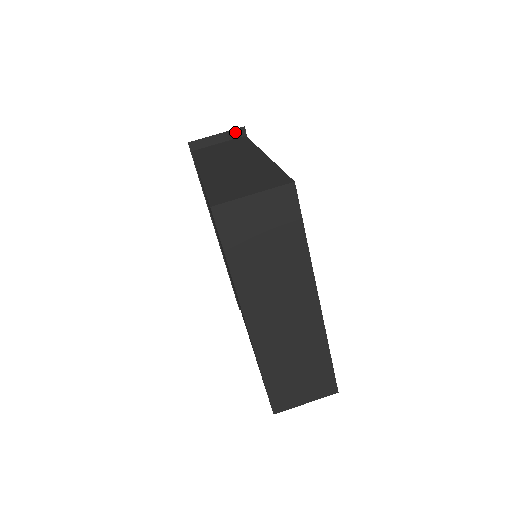
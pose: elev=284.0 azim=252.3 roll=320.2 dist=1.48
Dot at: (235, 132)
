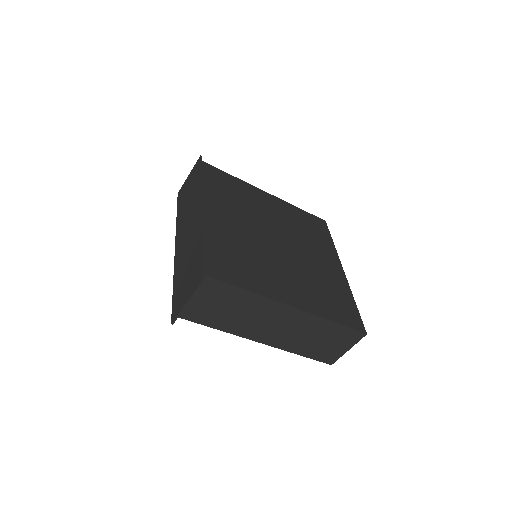
Dot at: (198, 287)
